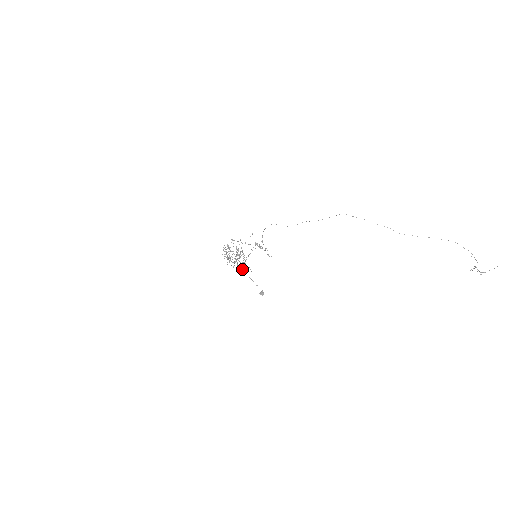
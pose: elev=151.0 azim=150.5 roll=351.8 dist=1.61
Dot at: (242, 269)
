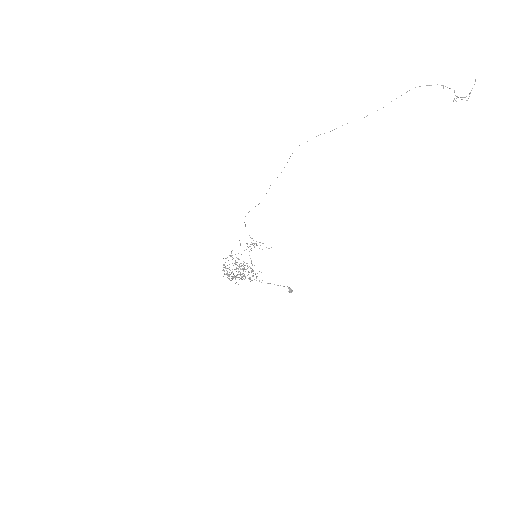
Dot at: occluded
